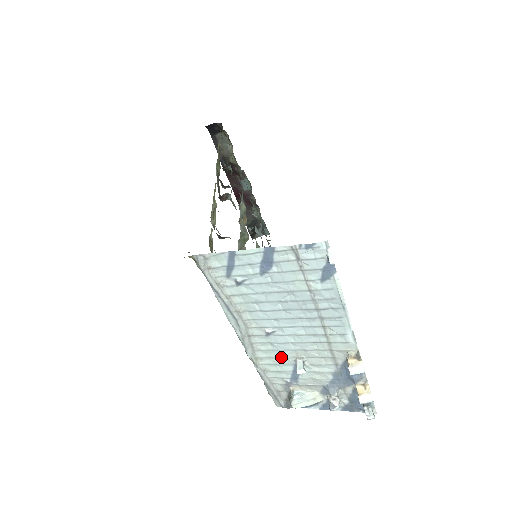
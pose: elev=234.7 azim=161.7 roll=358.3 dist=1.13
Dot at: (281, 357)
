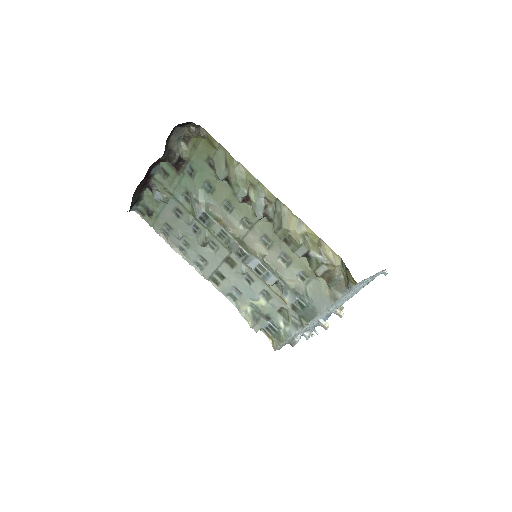
Dot at: occluded
